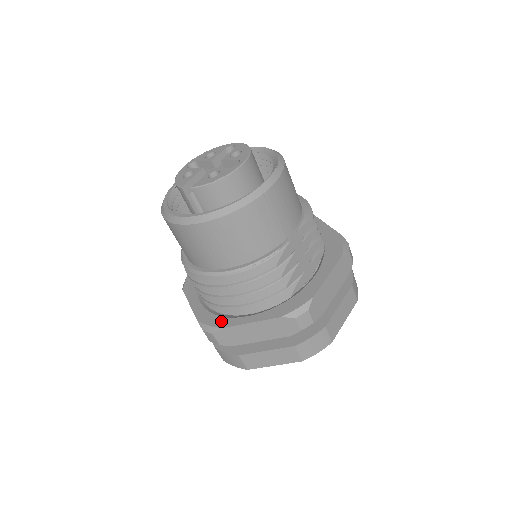
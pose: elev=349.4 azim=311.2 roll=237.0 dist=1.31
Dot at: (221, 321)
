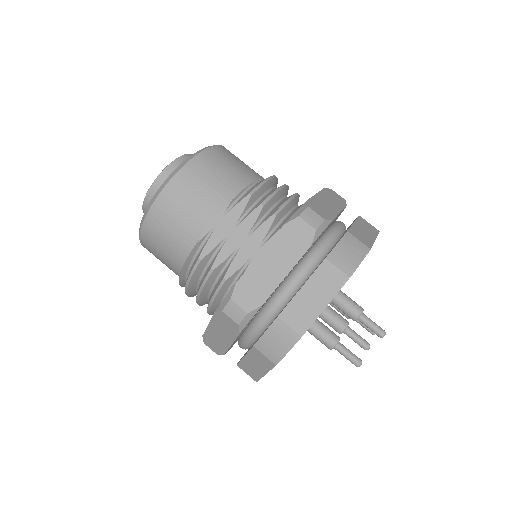
Dot at: occluded
